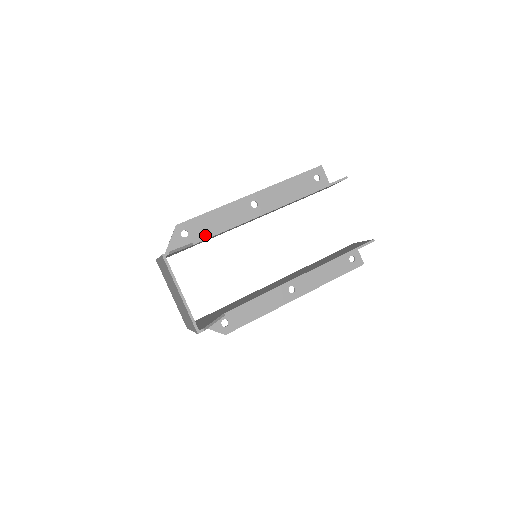
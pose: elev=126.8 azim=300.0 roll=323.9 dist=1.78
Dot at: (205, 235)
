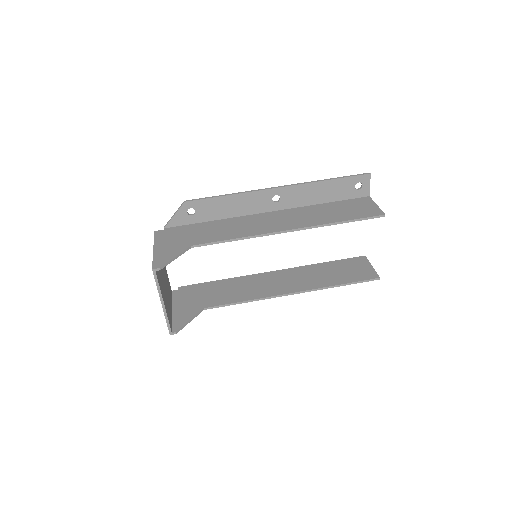
Dot at: (212, 217)
